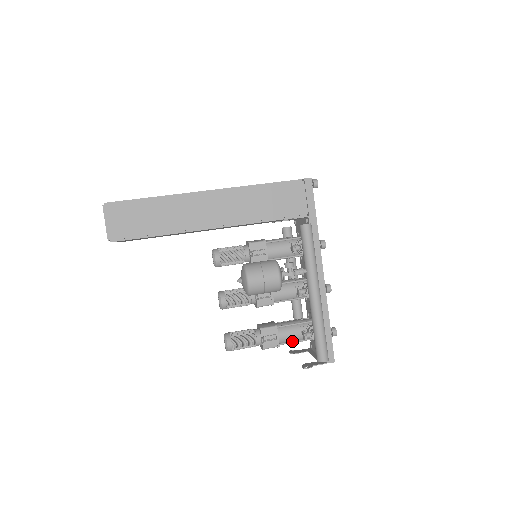
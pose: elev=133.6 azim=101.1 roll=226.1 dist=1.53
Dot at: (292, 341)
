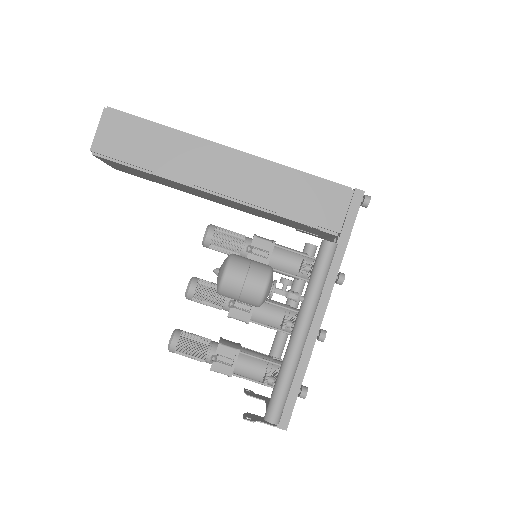
Dot at: (249, 378)
